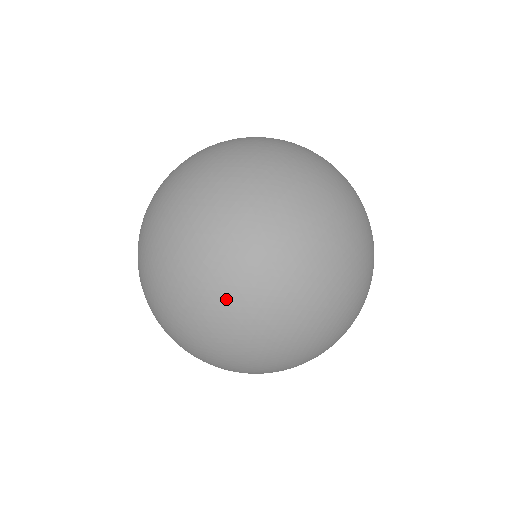
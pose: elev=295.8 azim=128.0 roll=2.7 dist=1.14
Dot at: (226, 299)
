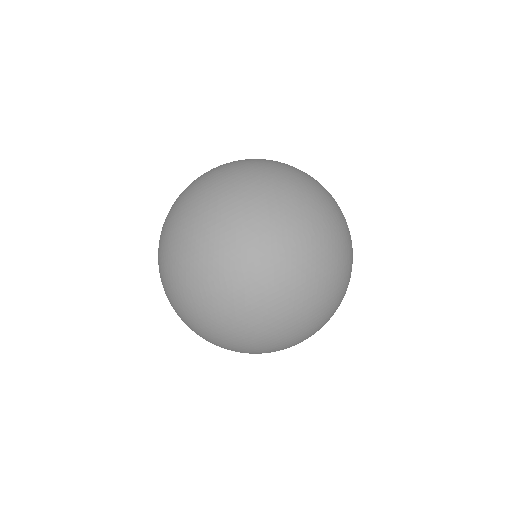
Dot at: (186, 324)
